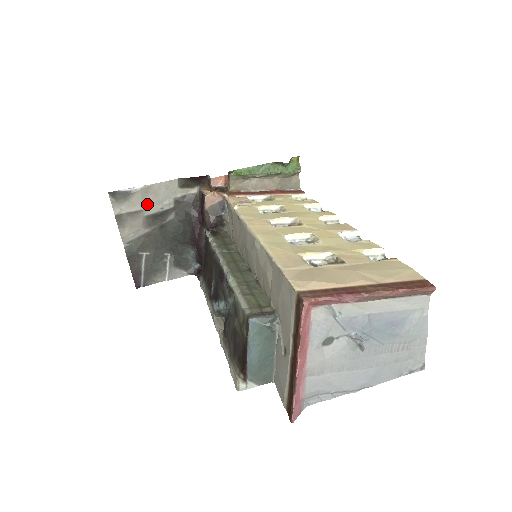
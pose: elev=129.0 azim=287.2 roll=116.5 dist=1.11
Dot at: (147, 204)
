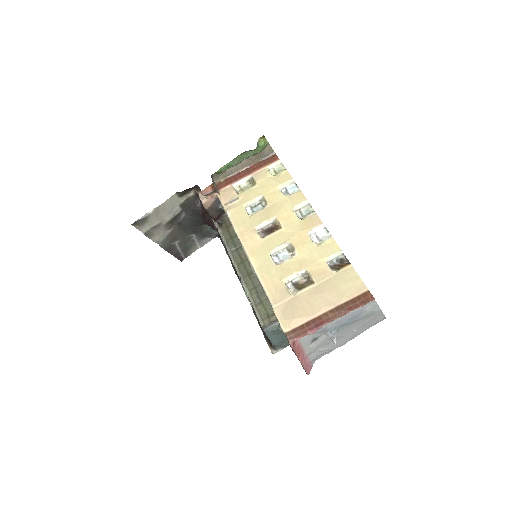
Dot at: (162, 218)
